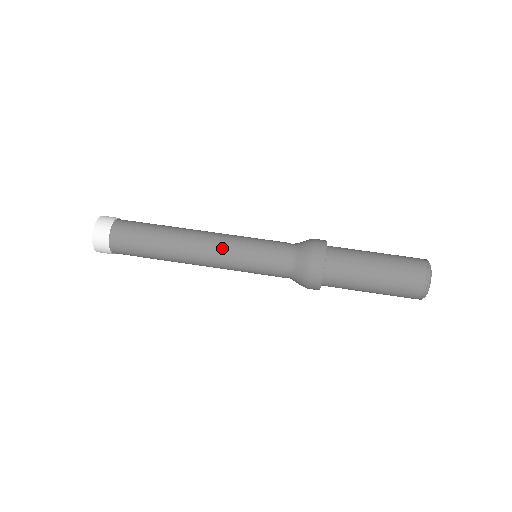
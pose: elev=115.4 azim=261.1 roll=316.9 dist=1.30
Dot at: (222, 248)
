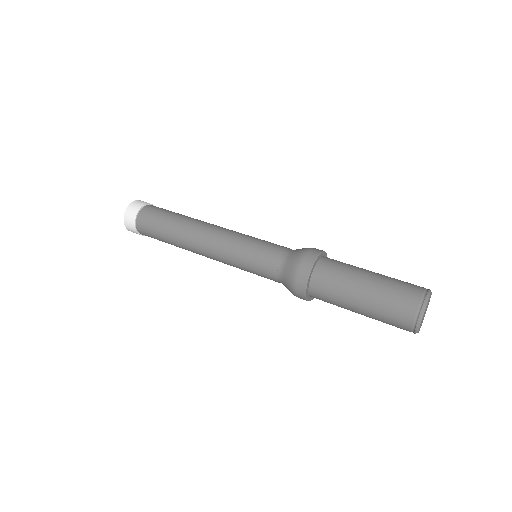
Dot at: (232, 231)
